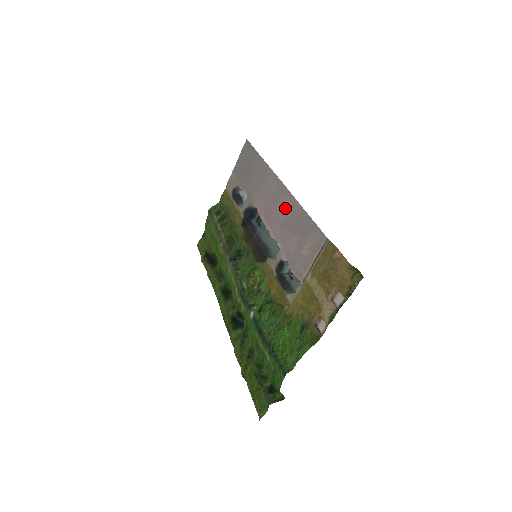
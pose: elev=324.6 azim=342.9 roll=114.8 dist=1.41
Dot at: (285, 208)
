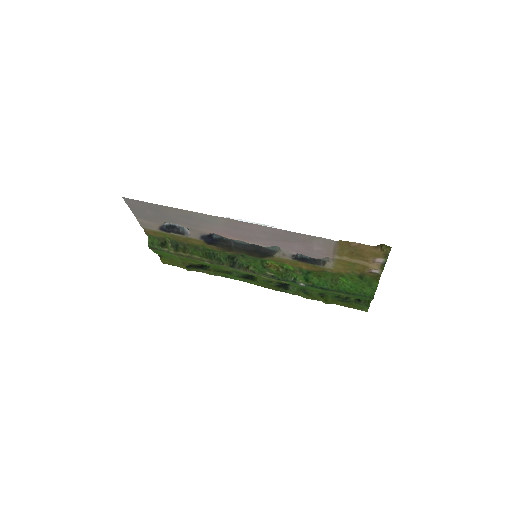
Dot at: (259, 232)
